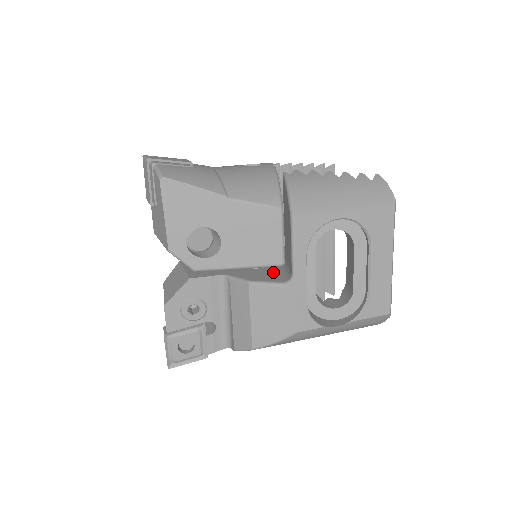
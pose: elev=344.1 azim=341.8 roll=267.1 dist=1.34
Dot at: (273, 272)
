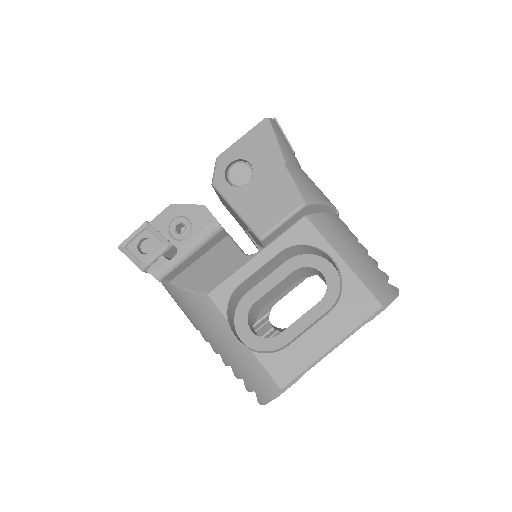
Dot at: occluded
